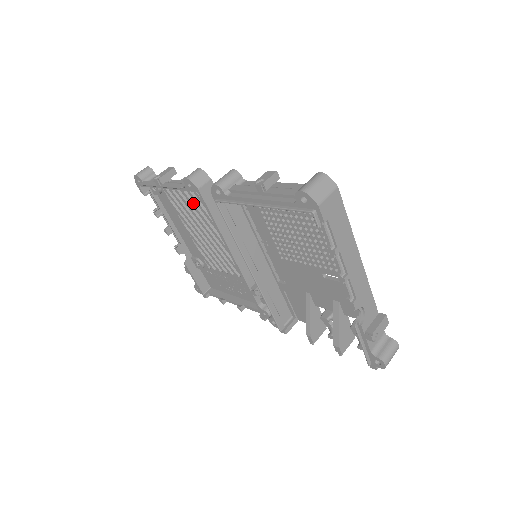
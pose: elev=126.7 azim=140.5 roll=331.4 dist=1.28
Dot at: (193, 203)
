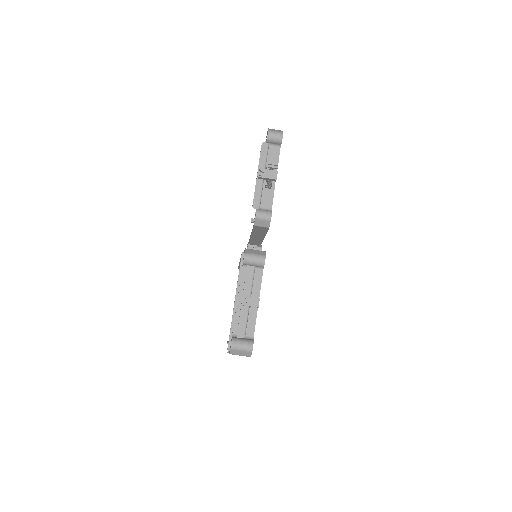
Dot at: occluded
